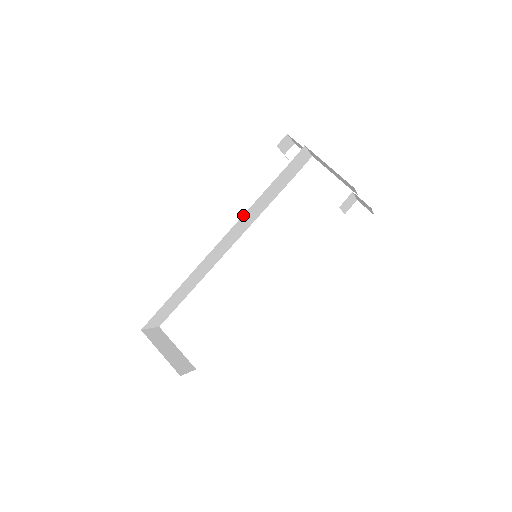
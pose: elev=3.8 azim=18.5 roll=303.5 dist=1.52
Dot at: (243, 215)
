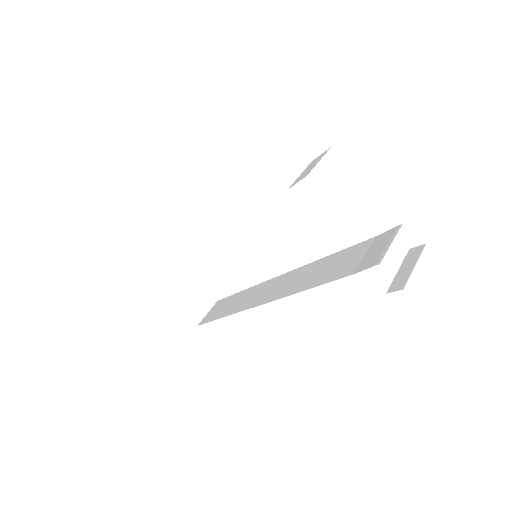
Dot at: occluded
